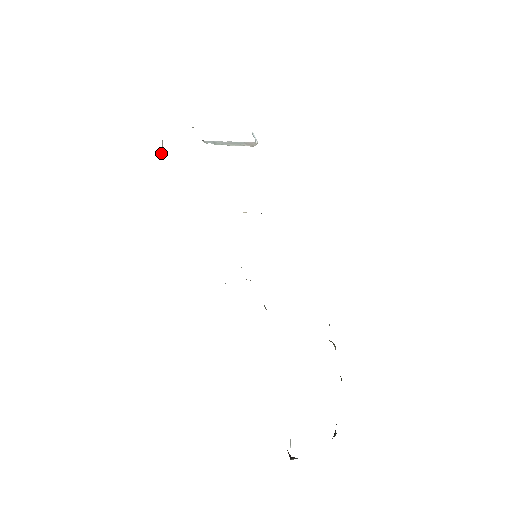
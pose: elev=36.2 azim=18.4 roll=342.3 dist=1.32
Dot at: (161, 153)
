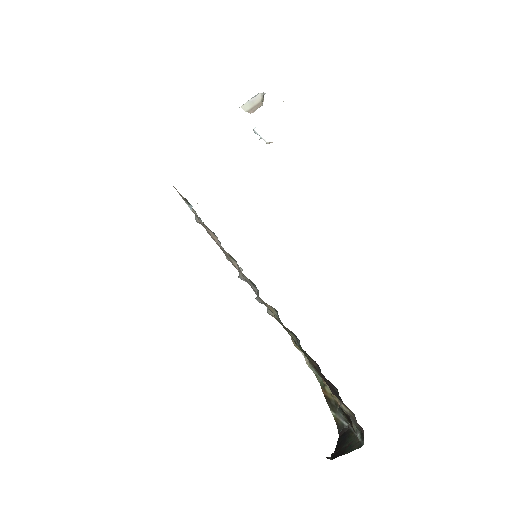
Dot at: (244, 105)
